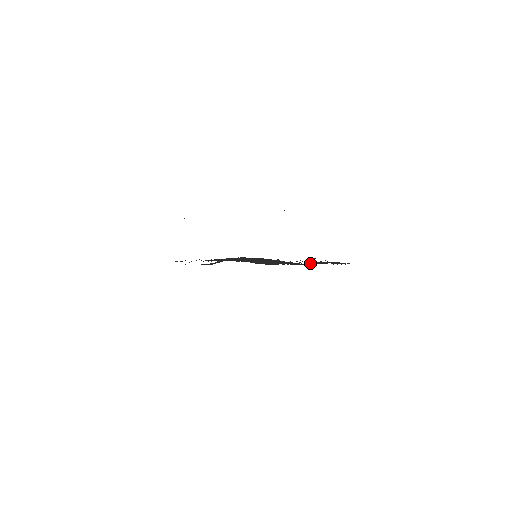
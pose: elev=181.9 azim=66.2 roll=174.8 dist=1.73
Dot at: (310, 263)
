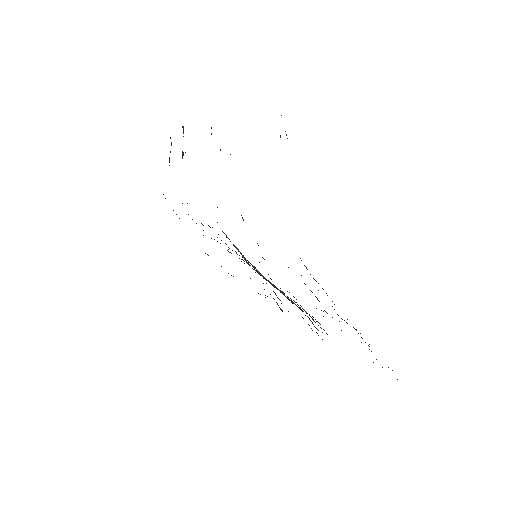
Dot at: occluded
